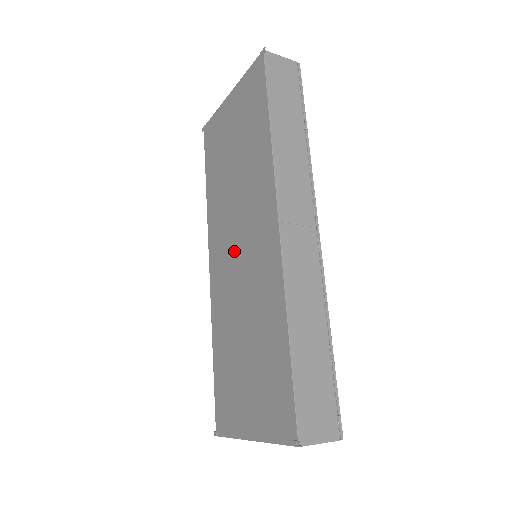
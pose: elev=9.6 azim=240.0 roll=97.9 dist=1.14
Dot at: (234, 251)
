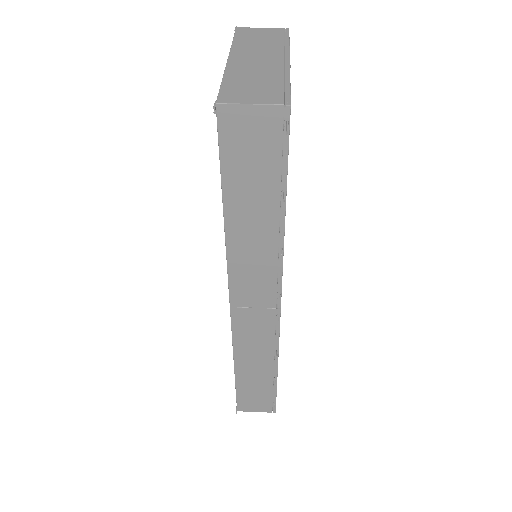
Dot at: occluded
